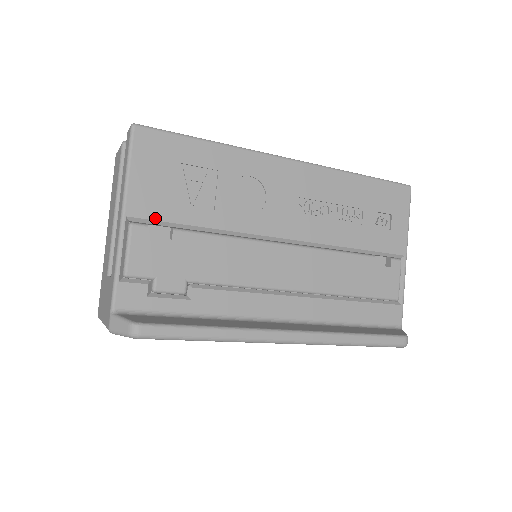
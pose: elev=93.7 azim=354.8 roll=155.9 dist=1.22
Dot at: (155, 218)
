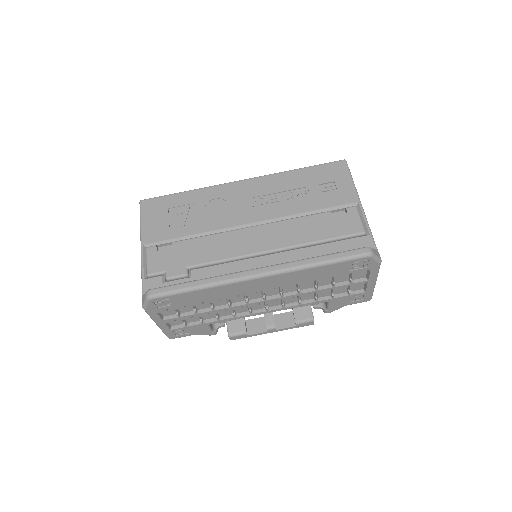
Dot at: (160, 240)
